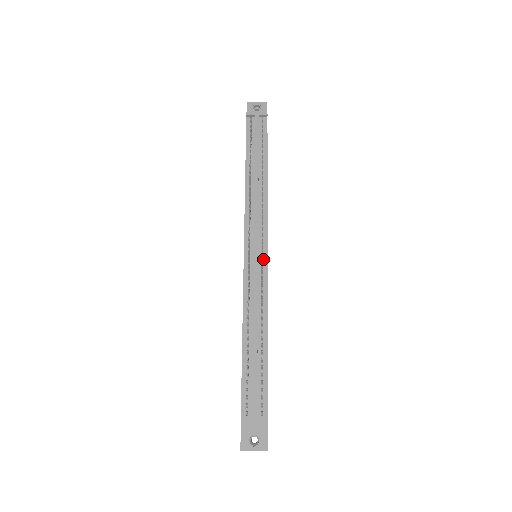
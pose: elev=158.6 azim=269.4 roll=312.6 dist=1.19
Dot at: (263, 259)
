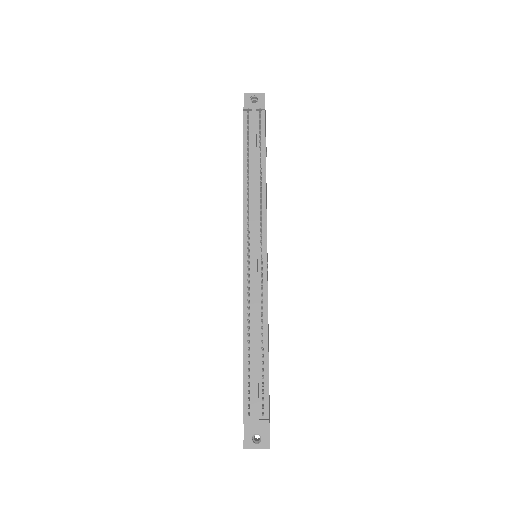
Dot at: (262, 261)
